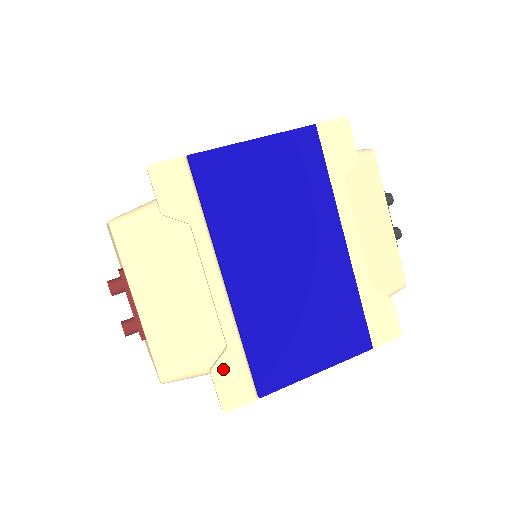
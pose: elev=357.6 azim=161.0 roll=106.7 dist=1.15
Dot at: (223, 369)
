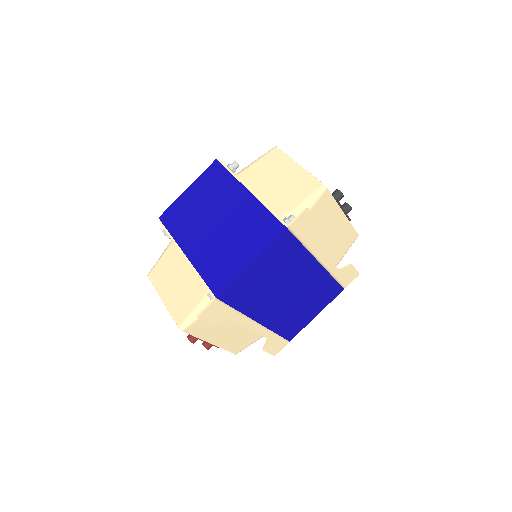
Dot at: (269, 346)
